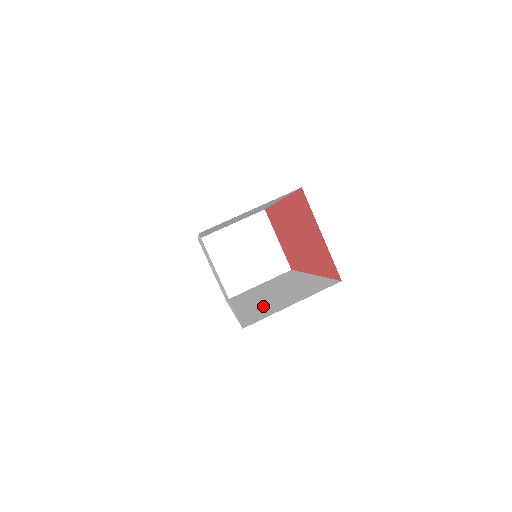
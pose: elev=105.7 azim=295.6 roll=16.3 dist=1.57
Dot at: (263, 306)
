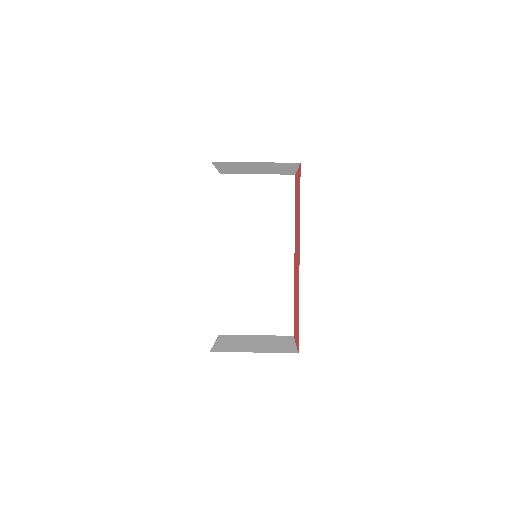
Dot at: occluded
